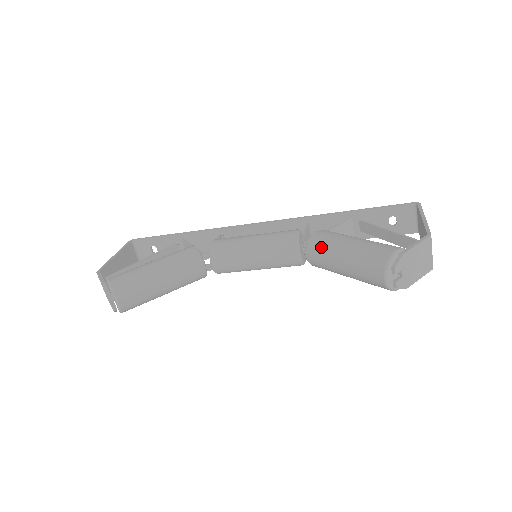
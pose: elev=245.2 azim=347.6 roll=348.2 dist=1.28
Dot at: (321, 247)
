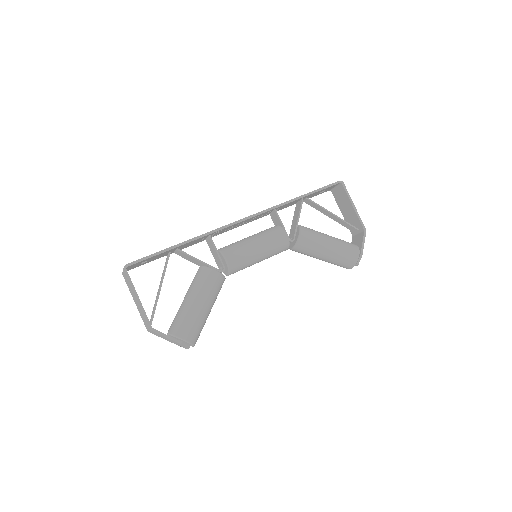
Dot at: (309, 249)
